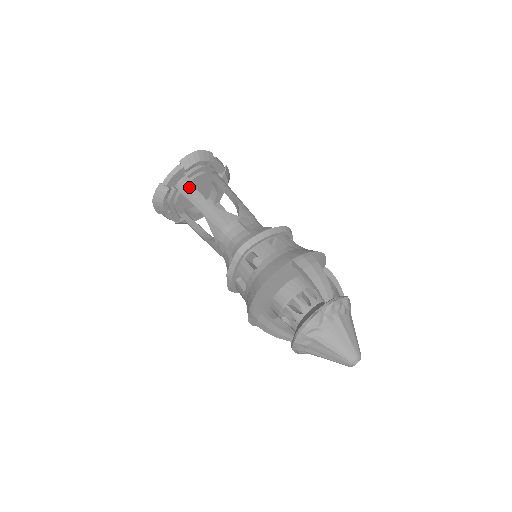
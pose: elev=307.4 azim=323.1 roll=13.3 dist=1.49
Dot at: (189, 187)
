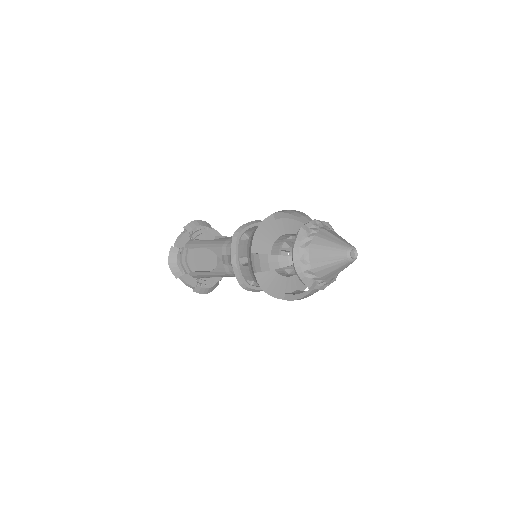
Dot at: (194, 241)
